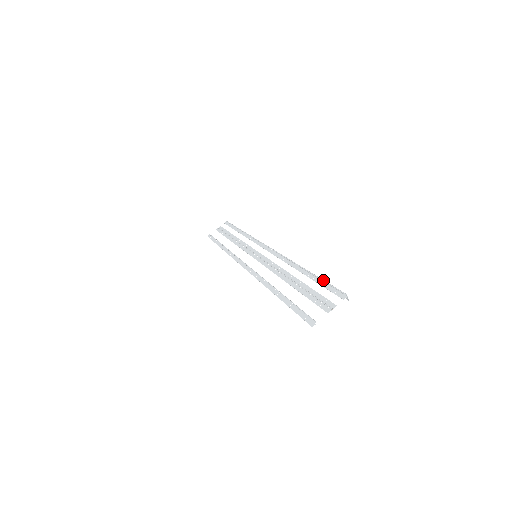
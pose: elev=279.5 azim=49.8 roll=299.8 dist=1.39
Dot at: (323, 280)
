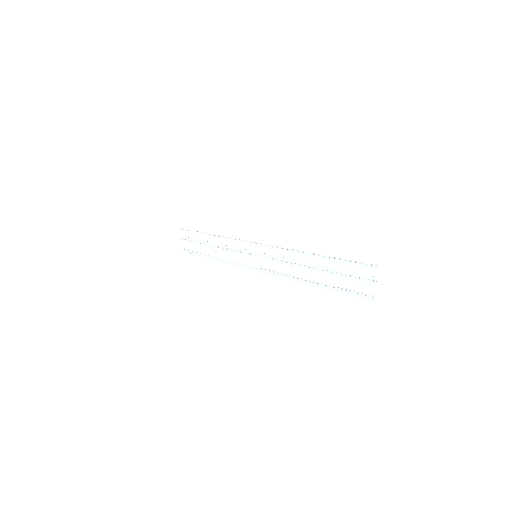
Dot at: (345, 260)
